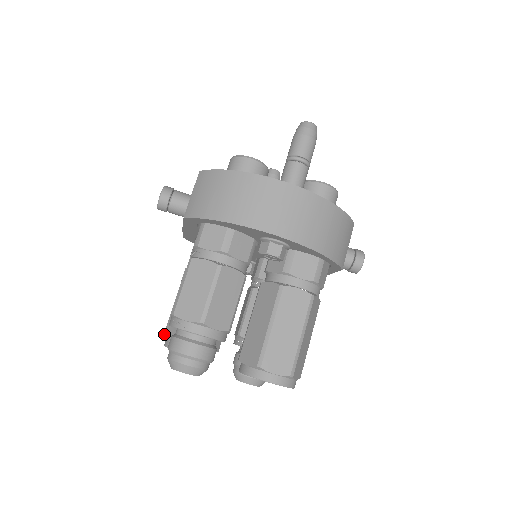
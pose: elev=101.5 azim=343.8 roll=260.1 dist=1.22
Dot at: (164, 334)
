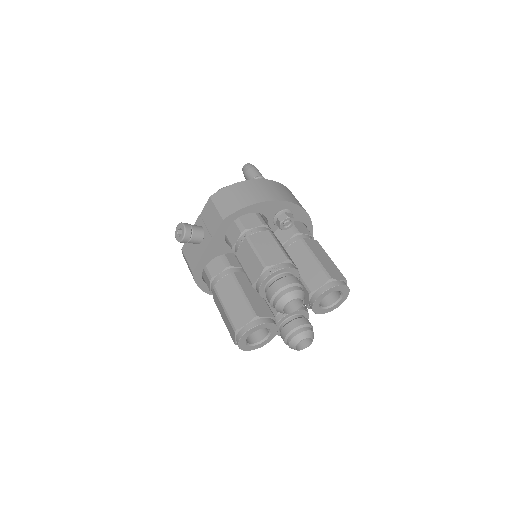
Dot at: (236, 328)
